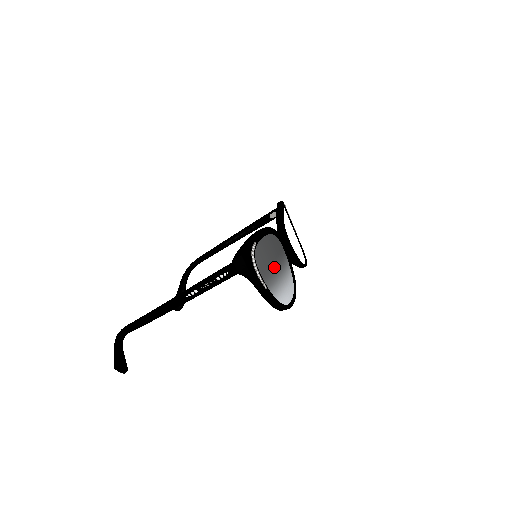
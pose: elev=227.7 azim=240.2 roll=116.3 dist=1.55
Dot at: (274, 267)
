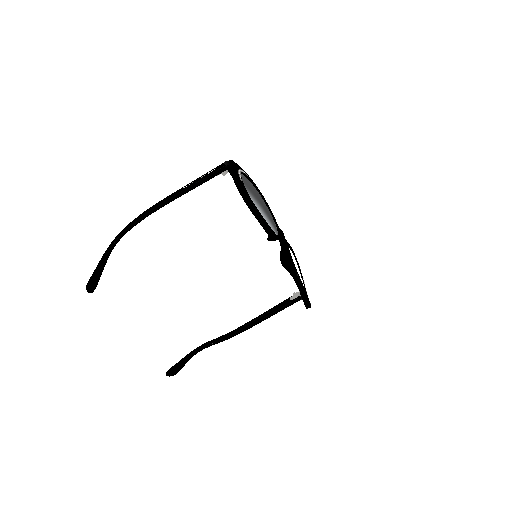
Dot at: (258, 200)
